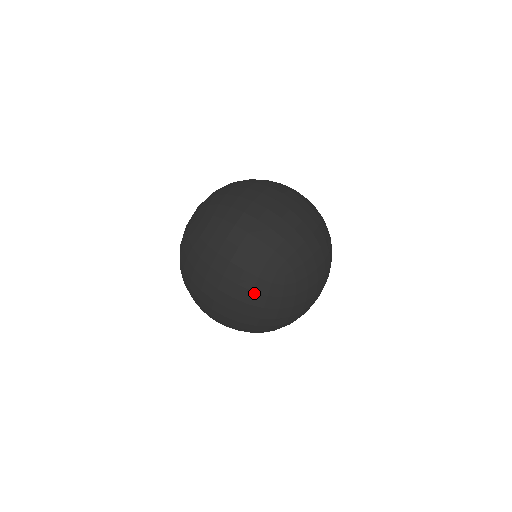
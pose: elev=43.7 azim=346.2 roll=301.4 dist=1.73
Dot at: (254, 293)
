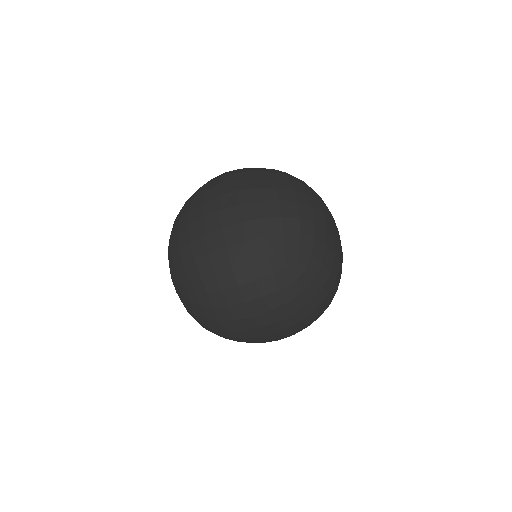
Dot at: (177, 293)
